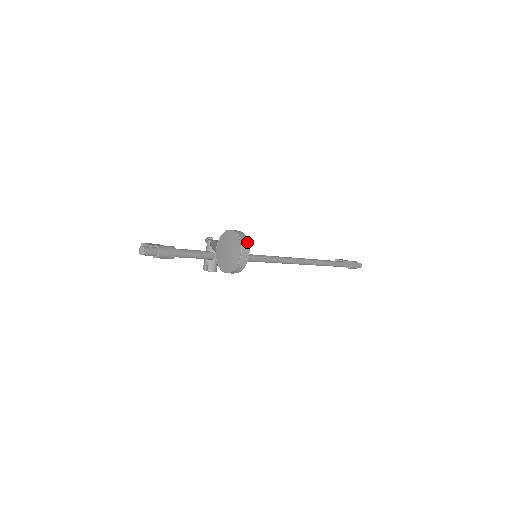
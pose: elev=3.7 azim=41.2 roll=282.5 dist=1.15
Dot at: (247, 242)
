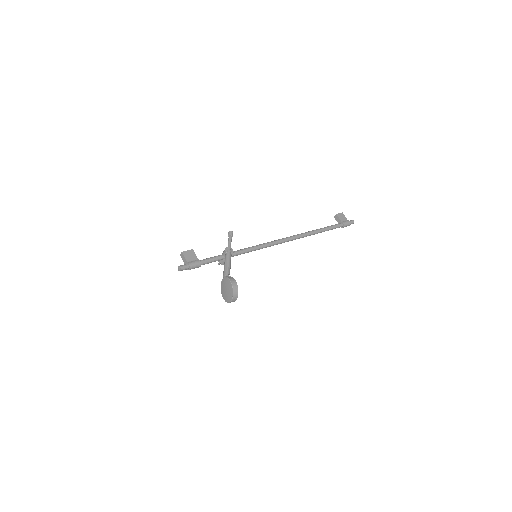
Dot at: (237, 295)
